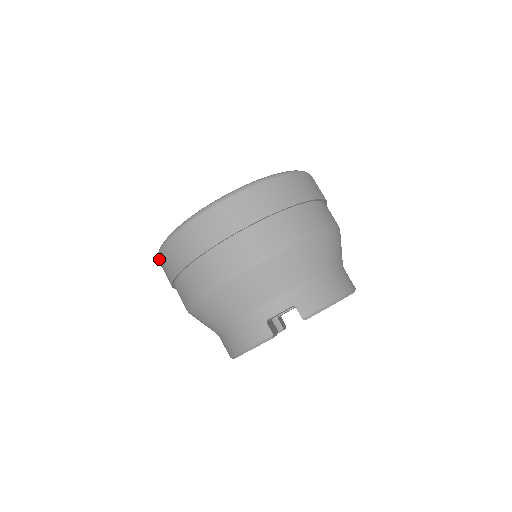
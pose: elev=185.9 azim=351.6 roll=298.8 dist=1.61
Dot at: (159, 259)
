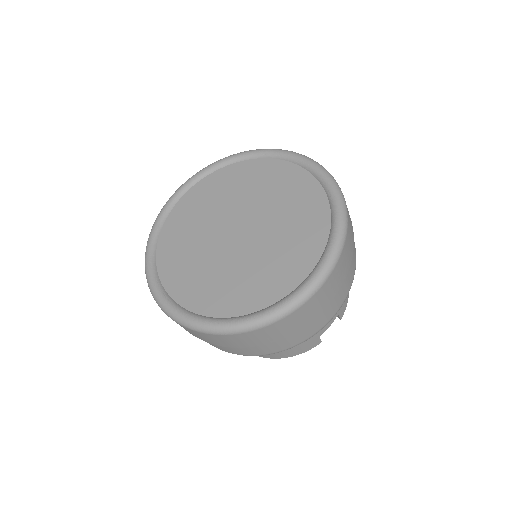
Dot at: (202, 334)
